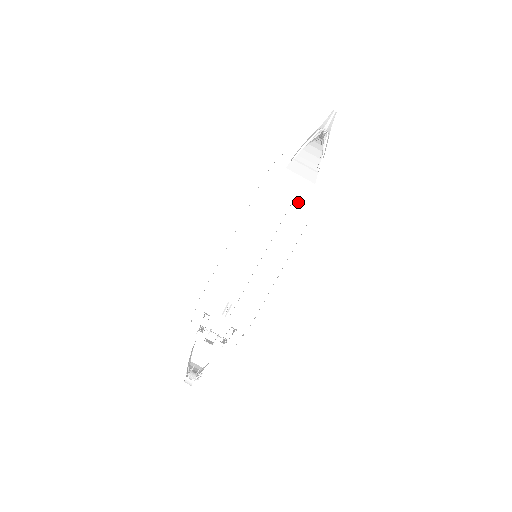
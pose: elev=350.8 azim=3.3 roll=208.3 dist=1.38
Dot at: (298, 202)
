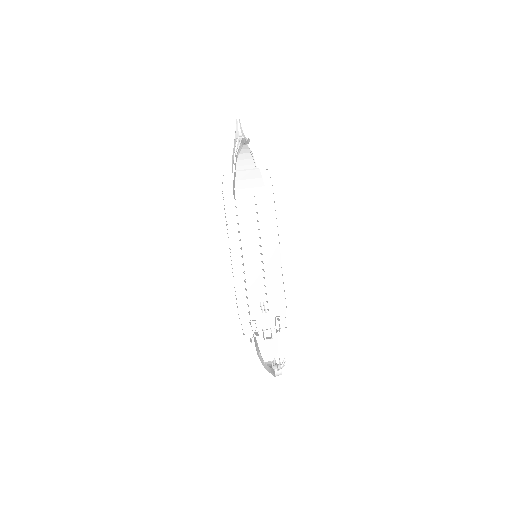
Dot at: (260, 198)
